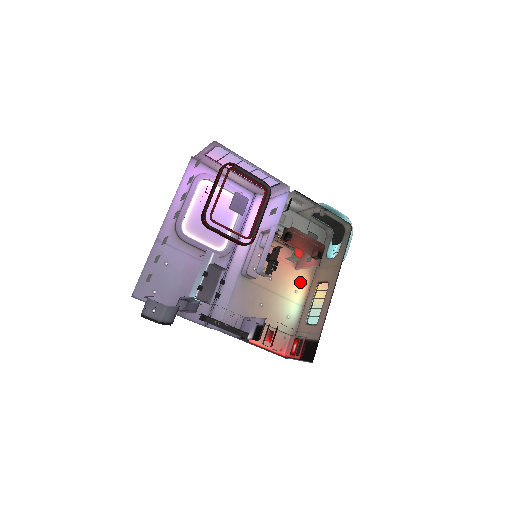
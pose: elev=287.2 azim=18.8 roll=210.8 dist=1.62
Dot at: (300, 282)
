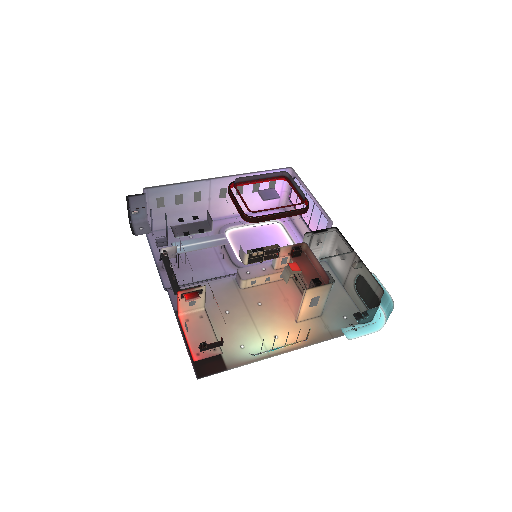
Dot at: (290, 335)
